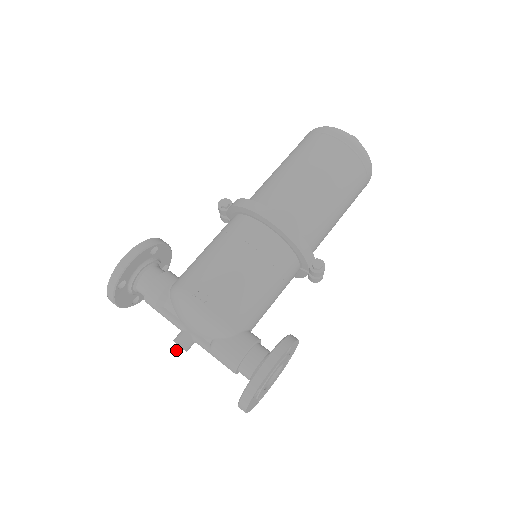
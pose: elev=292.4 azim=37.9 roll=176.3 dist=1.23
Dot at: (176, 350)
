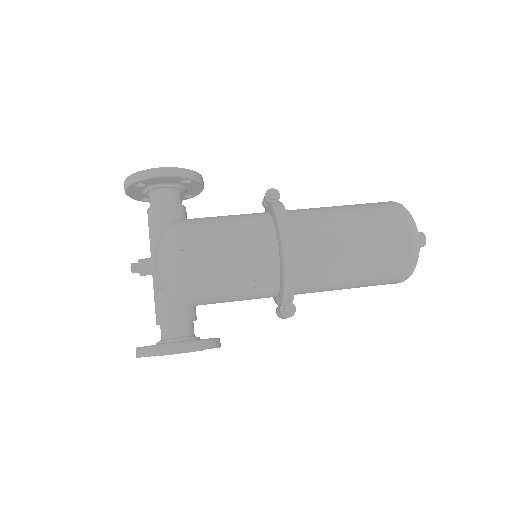
Dot at: (134, 268)
